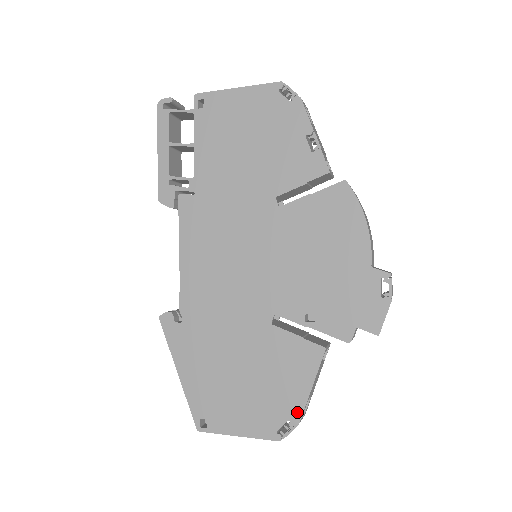
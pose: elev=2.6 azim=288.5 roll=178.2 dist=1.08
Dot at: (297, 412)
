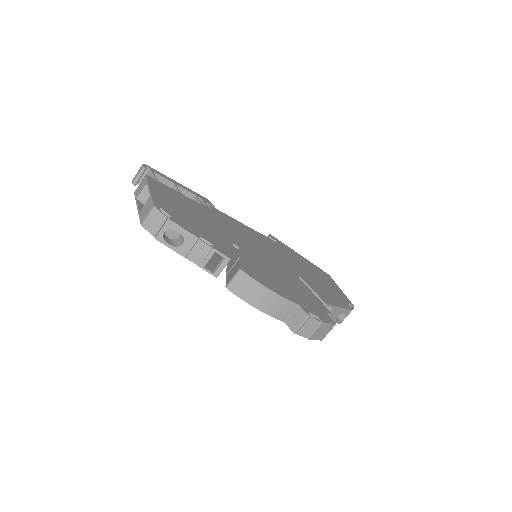
Dot at: occluded
